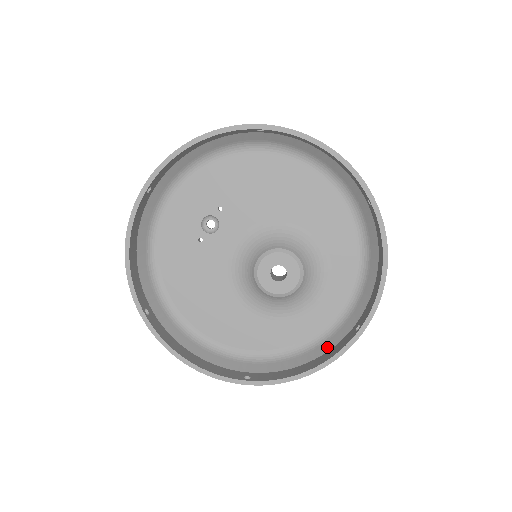
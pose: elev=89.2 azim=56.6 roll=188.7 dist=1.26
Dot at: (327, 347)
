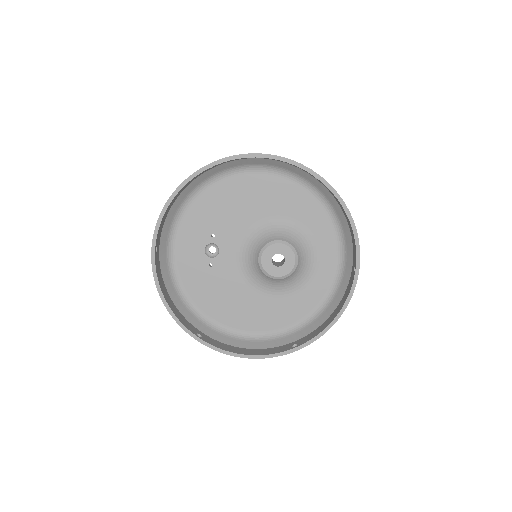
Dot at: (341, 295)
